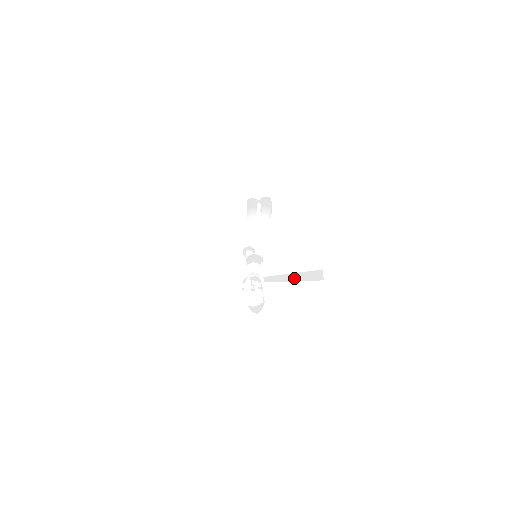
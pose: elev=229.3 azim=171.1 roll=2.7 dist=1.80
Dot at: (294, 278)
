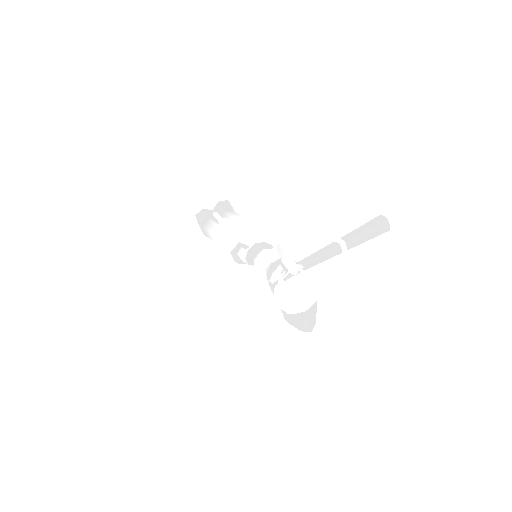
Dot at: (344, 243)
